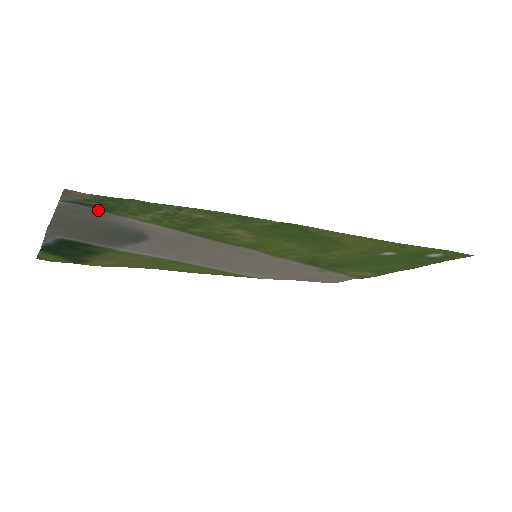
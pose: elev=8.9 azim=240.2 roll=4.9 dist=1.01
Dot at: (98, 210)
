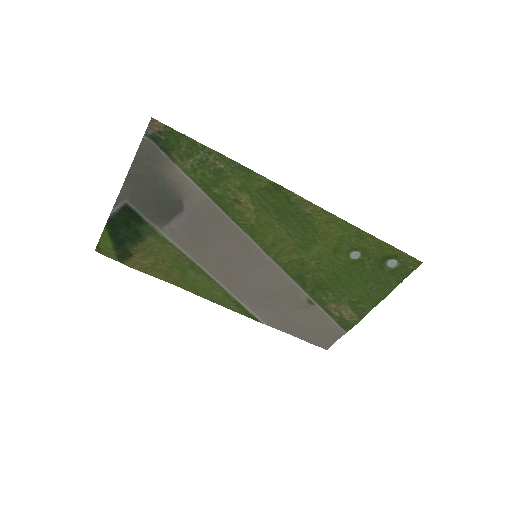
Dot at: (162, 152)
